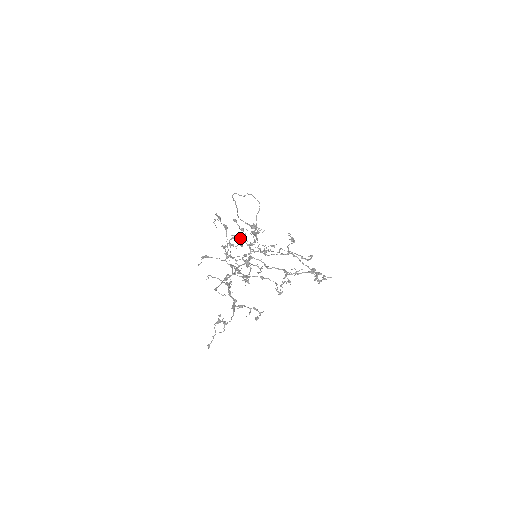
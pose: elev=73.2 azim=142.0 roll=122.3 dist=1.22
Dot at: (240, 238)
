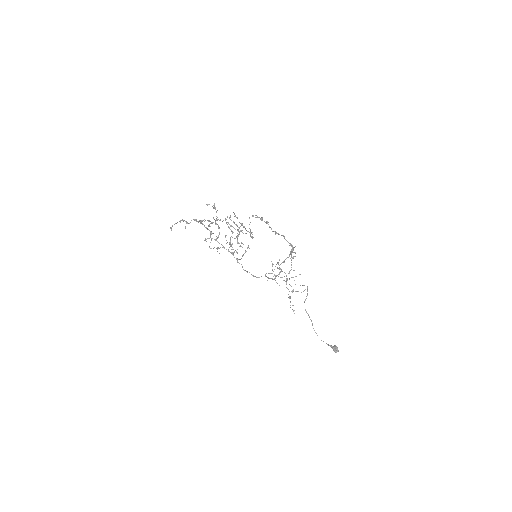
Dot at: (247, 247)
